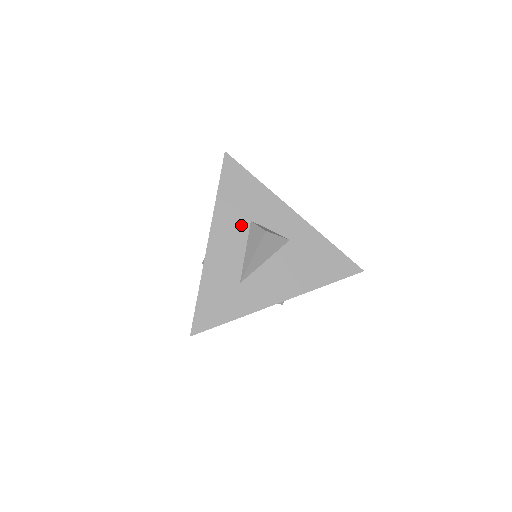
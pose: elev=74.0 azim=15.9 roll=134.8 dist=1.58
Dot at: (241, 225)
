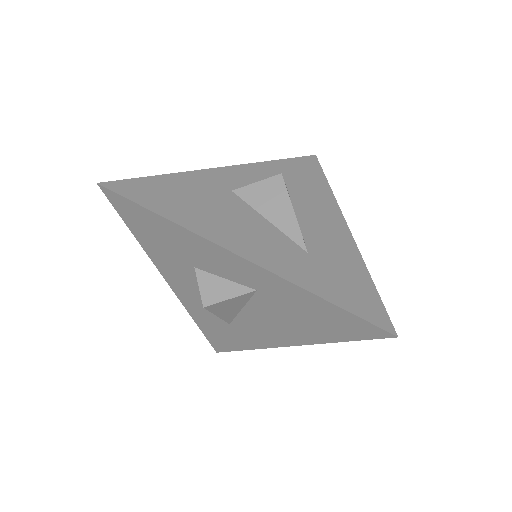
Dot at: (187, 271)
